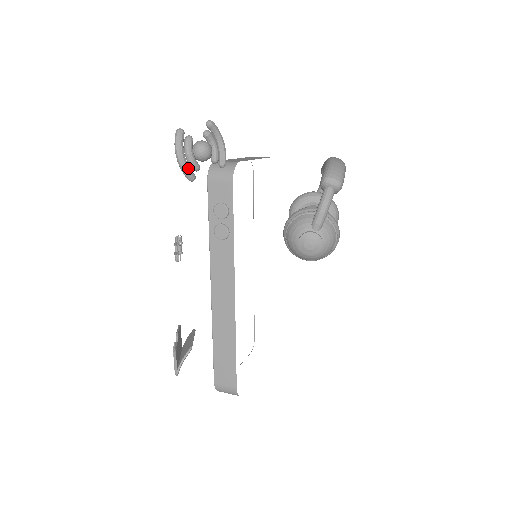
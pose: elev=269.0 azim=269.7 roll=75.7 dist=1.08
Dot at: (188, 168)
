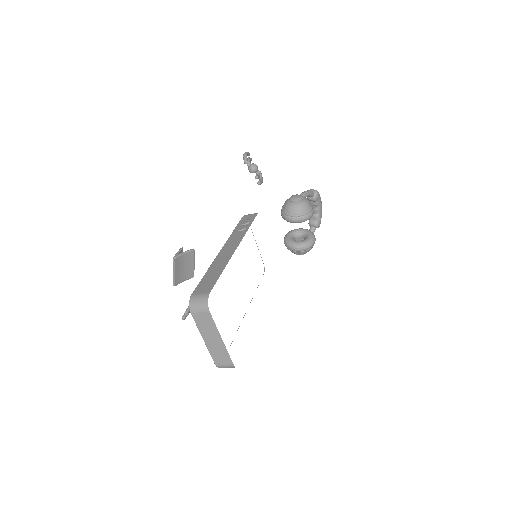
Dot at: occluded
